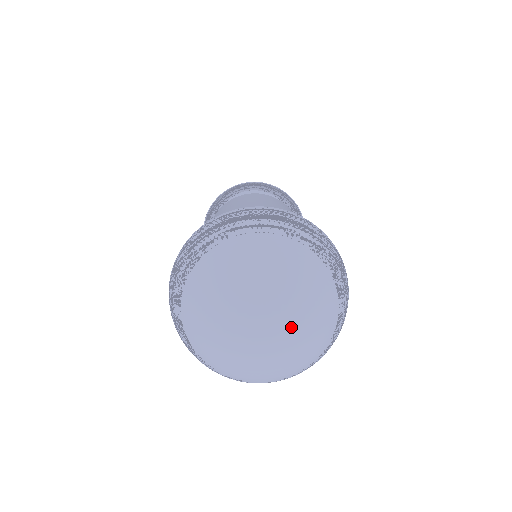
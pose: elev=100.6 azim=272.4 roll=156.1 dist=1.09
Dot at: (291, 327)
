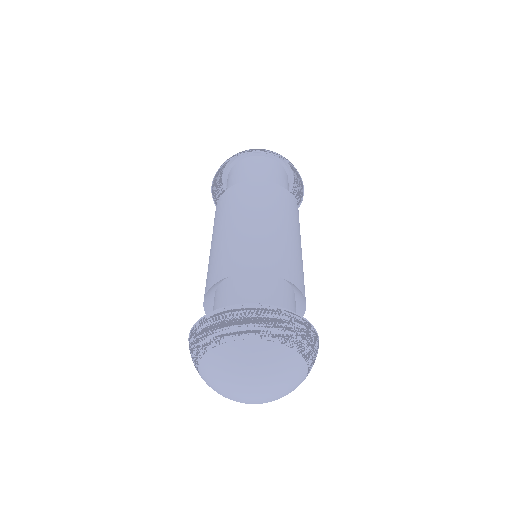
Dot at: (273, 393)
